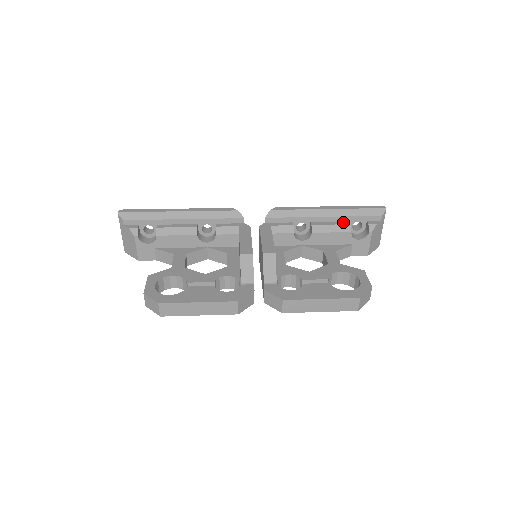
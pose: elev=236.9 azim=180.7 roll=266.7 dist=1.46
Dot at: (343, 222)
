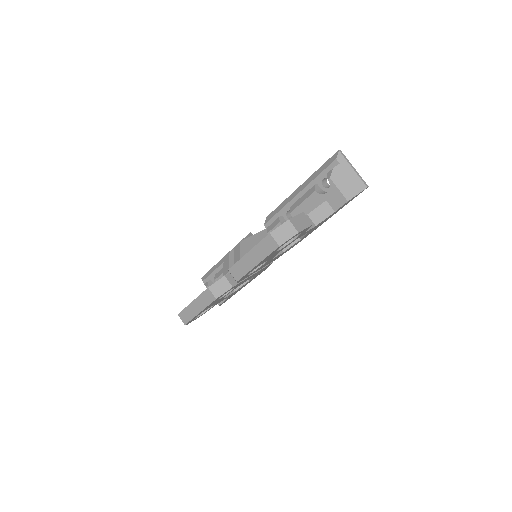
Dot at: occluded
